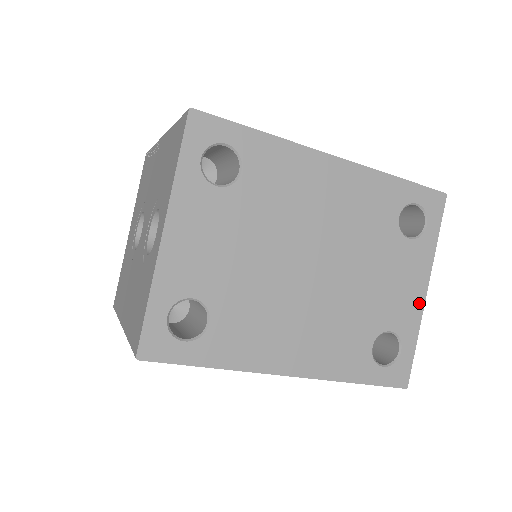
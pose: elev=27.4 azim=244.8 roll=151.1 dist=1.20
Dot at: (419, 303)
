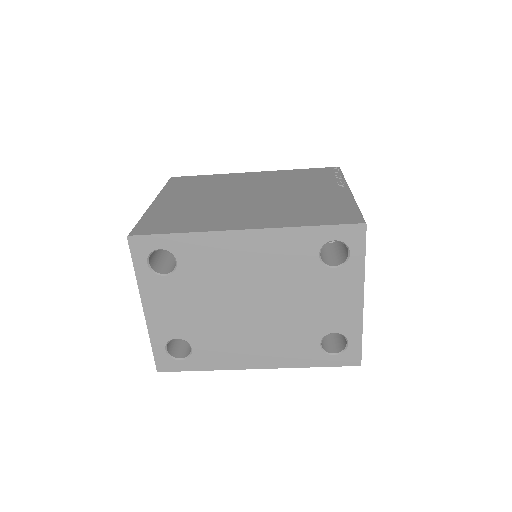
Dot at: (357, 310)
